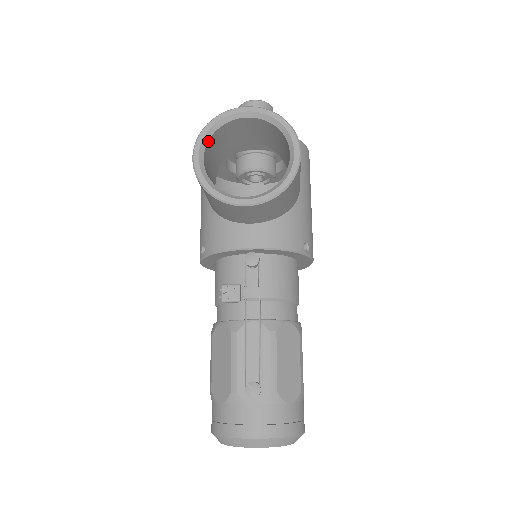
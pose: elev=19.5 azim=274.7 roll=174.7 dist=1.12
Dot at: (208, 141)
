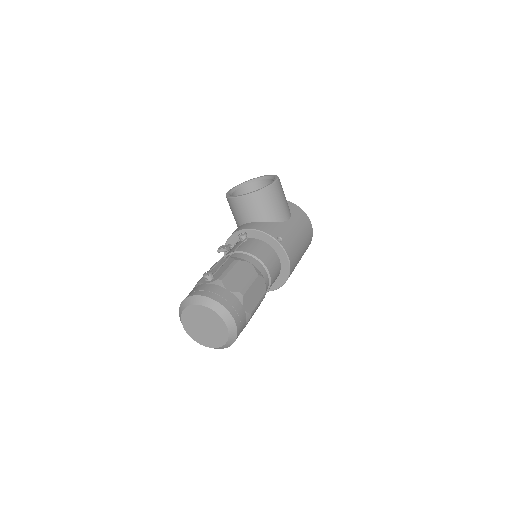
Dot at: (240, 188)
